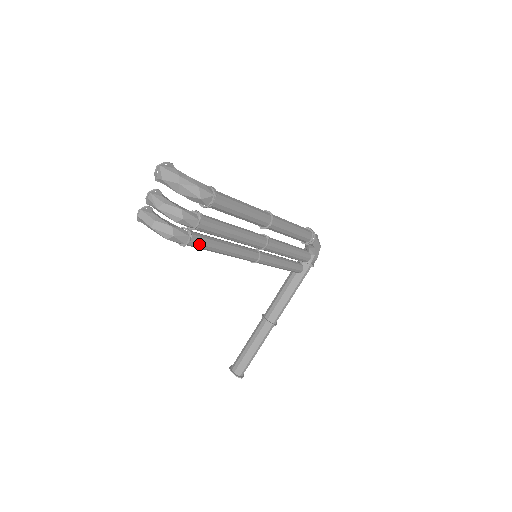
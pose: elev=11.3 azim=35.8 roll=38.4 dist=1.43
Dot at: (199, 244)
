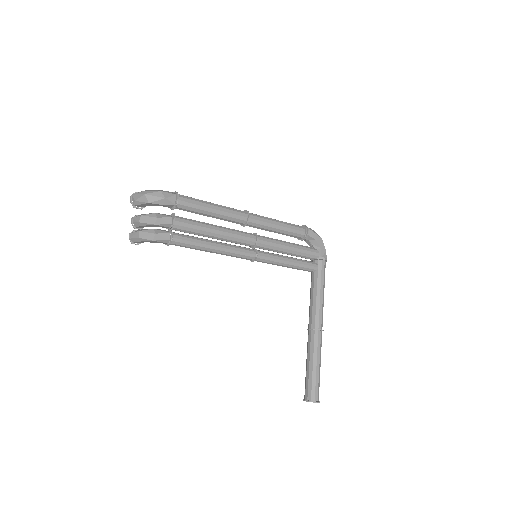
Dot at: (184, 240)
